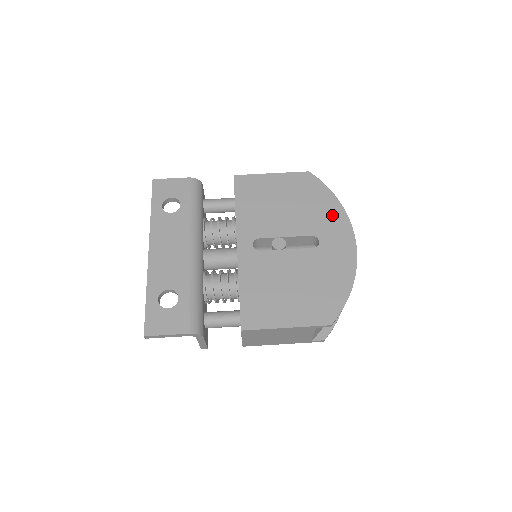
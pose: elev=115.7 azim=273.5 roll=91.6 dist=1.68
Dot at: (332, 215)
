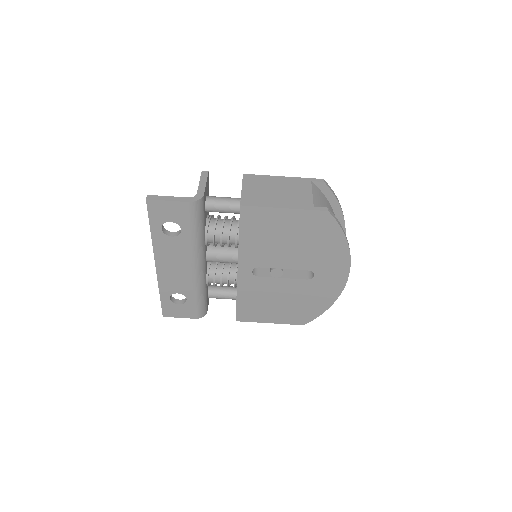
Dot at: (335, 257)
